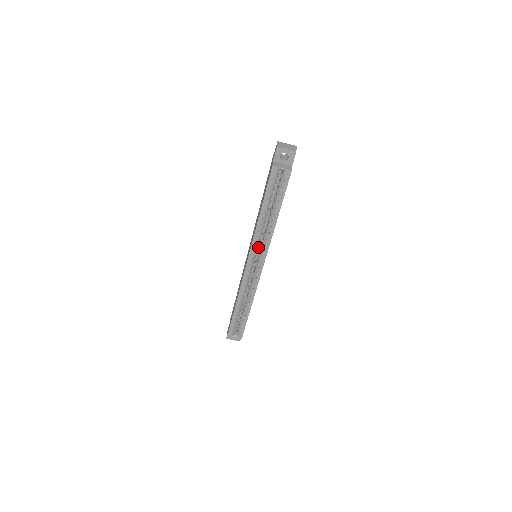
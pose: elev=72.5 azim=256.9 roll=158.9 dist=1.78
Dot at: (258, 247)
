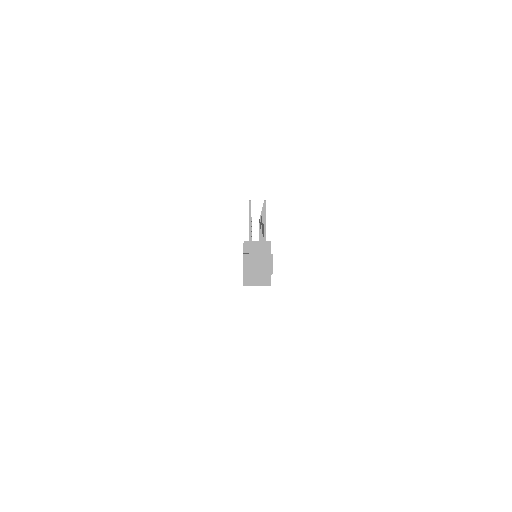
Dot at: occluded
